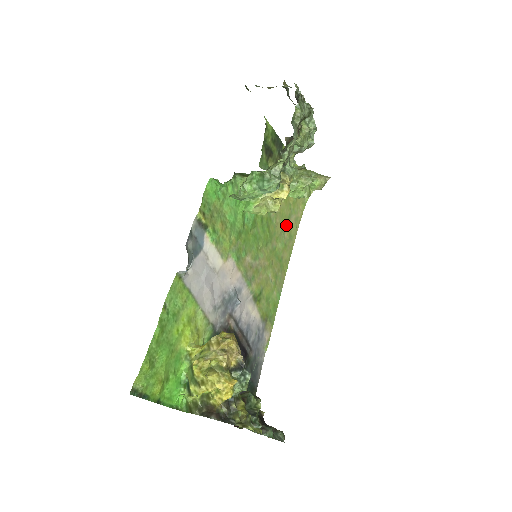
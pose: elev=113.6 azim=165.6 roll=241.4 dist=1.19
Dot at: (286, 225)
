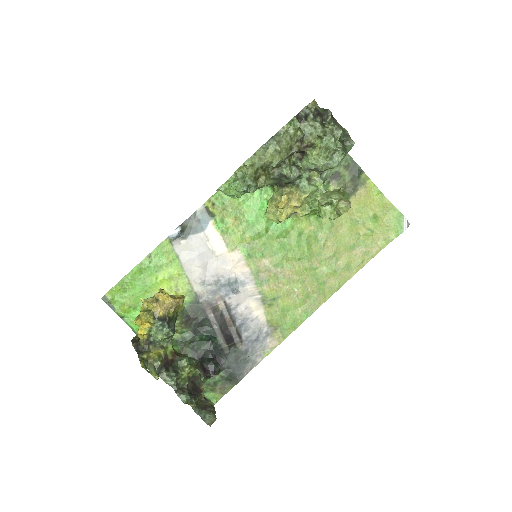
Dot at: (344, 253)
